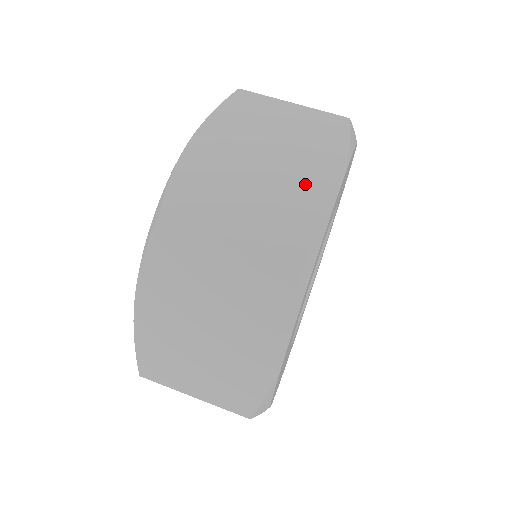
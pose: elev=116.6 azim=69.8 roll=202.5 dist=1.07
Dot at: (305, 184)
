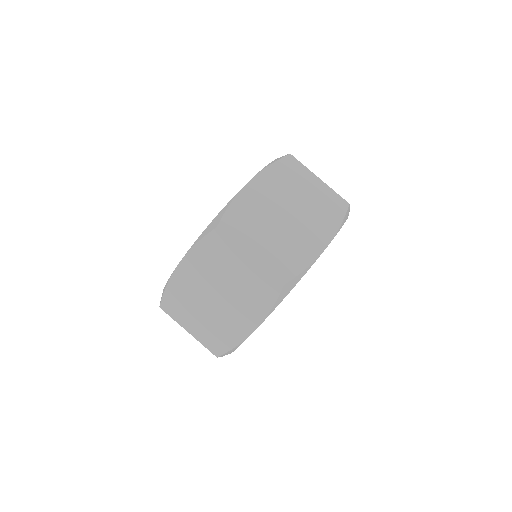
Dot at: (306, 240)
